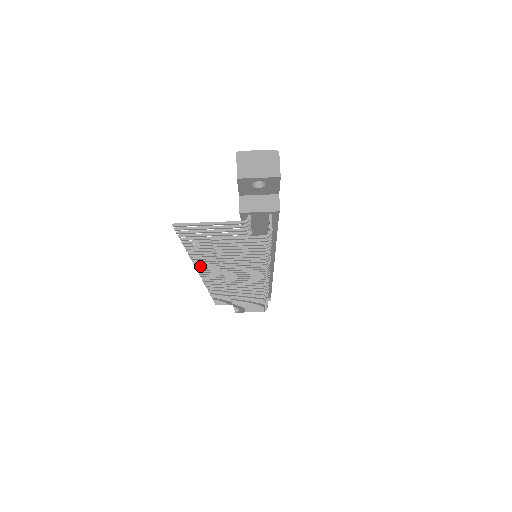
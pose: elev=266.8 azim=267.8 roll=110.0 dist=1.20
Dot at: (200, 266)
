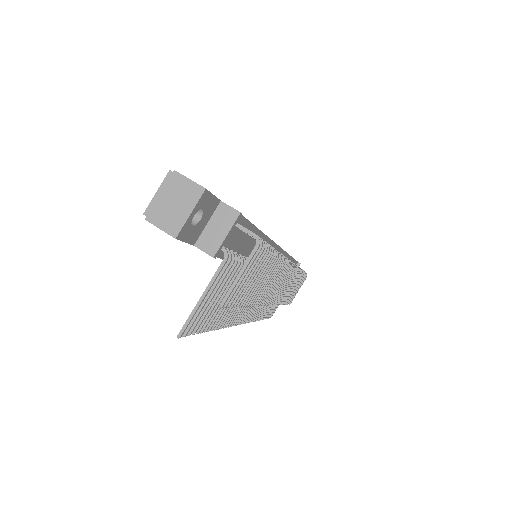
Dot at: (232, 322)
